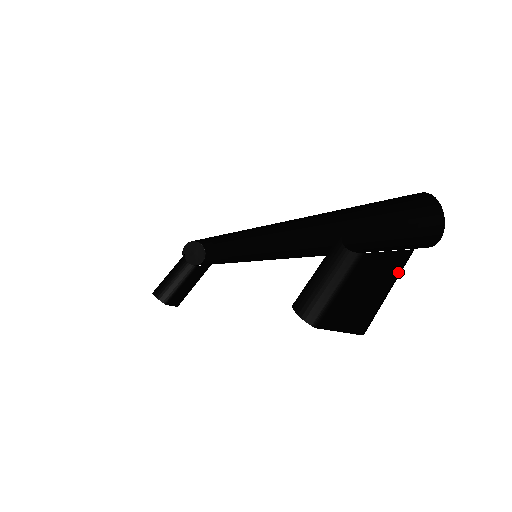
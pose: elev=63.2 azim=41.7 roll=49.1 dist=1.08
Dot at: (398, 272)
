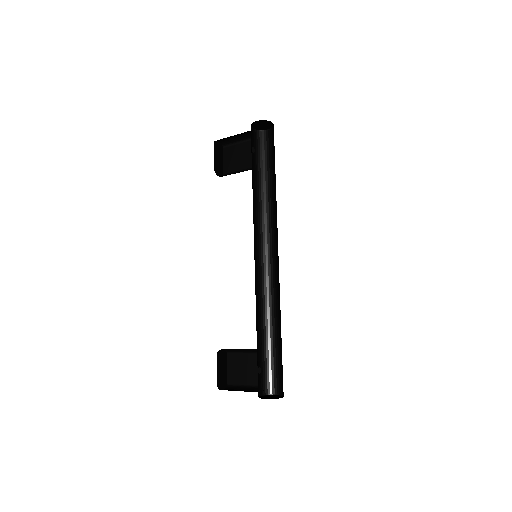
Dot at: (255, 385)
